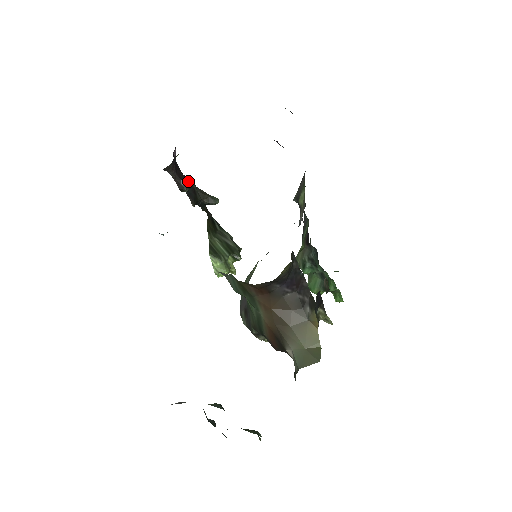
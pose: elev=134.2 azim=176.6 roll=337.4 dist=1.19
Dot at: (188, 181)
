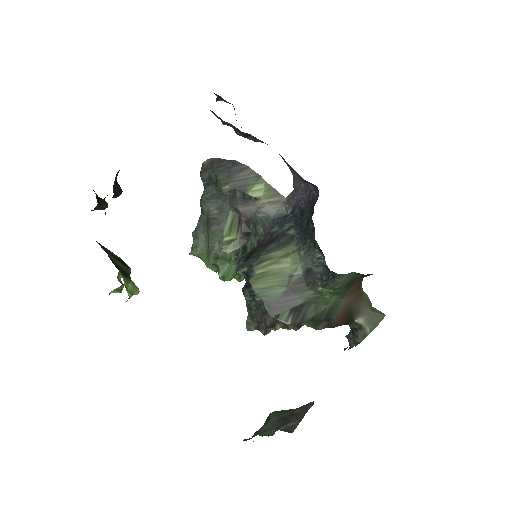
Dot at: occluded
